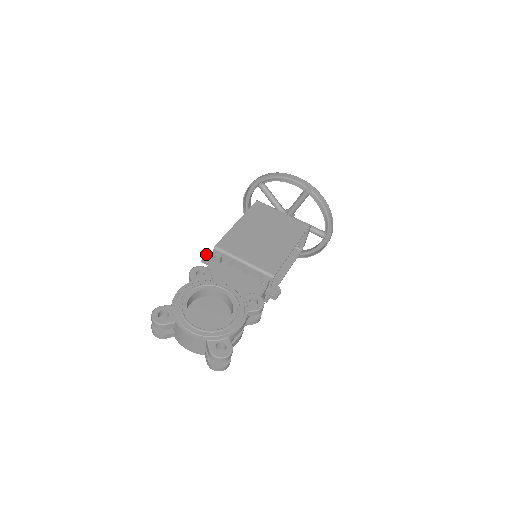
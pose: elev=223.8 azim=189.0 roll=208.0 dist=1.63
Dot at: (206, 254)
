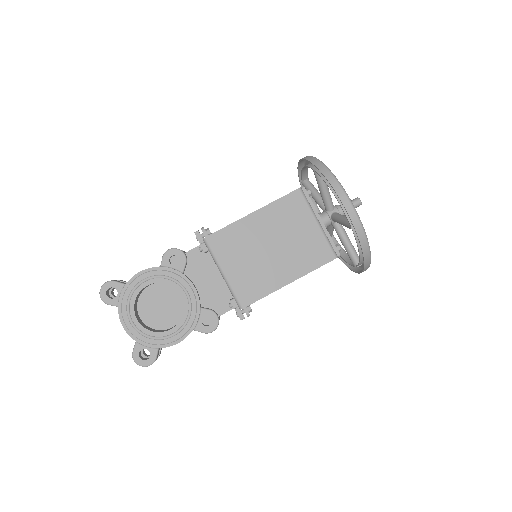
Dot at: (201, 229)
